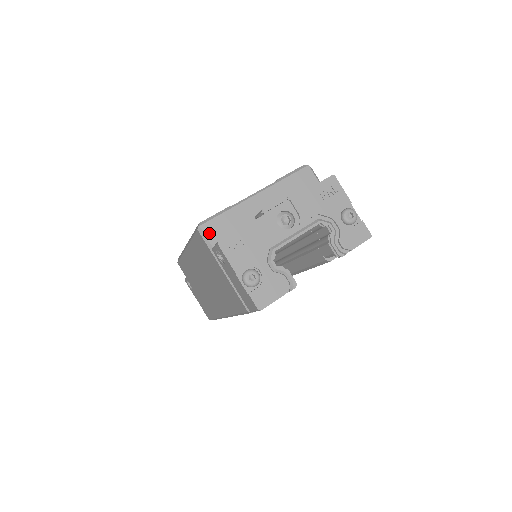
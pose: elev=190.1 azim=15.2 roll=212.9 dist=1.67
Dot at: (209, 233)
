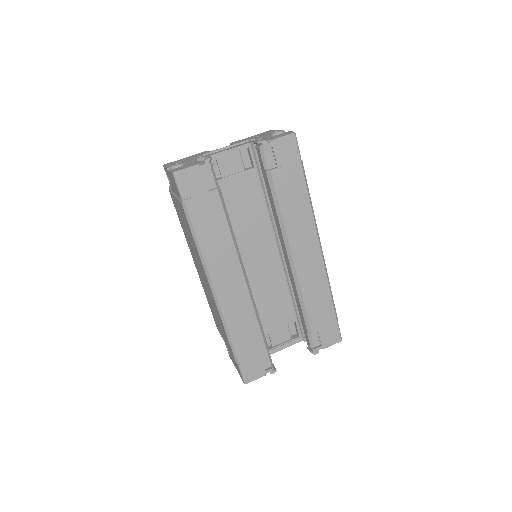
Dot at: occluded
